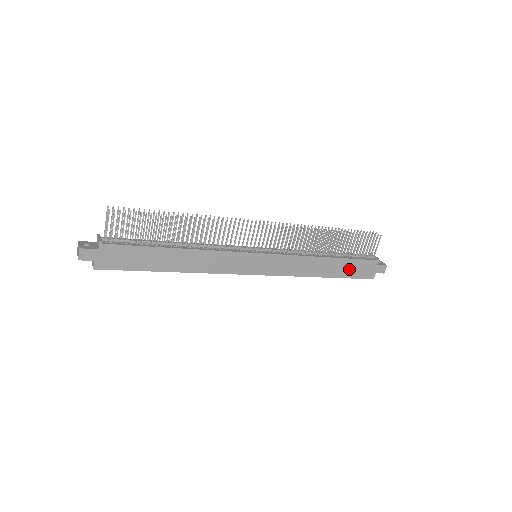
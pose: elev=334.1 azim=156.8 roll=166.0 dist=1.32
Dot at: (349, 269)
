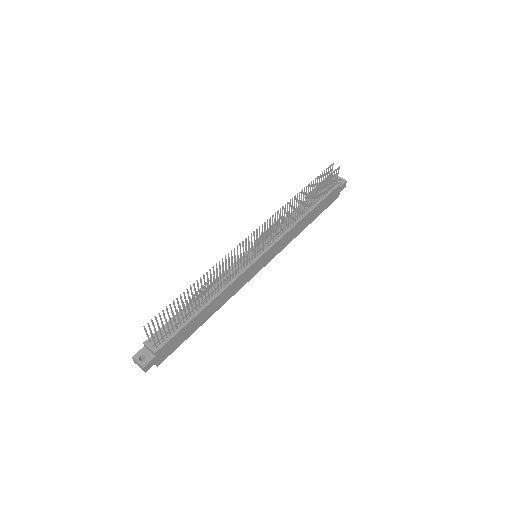
Dot at: (322, 207)
